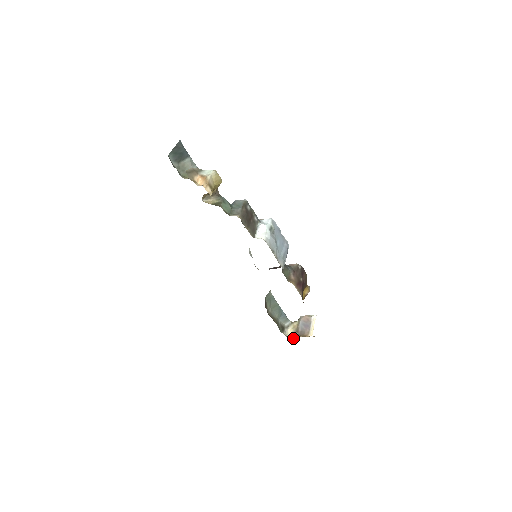
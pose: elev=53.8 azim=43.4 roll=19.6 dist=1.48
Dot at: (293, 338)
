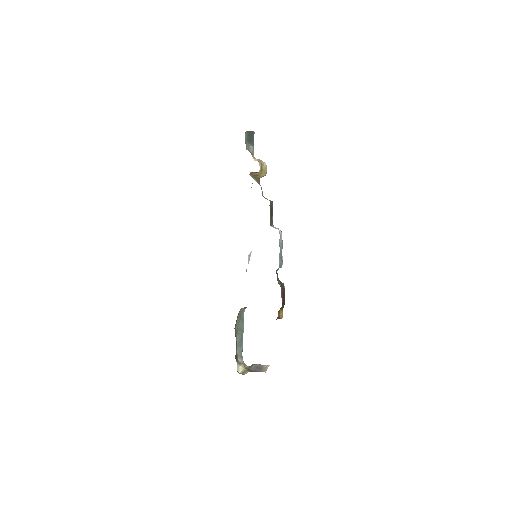
Dot at: (243, 374)
